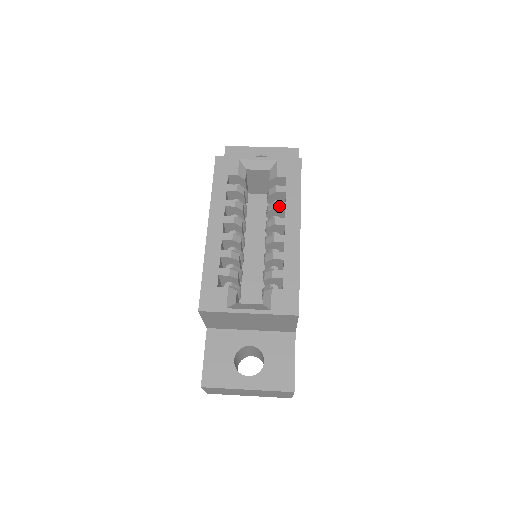
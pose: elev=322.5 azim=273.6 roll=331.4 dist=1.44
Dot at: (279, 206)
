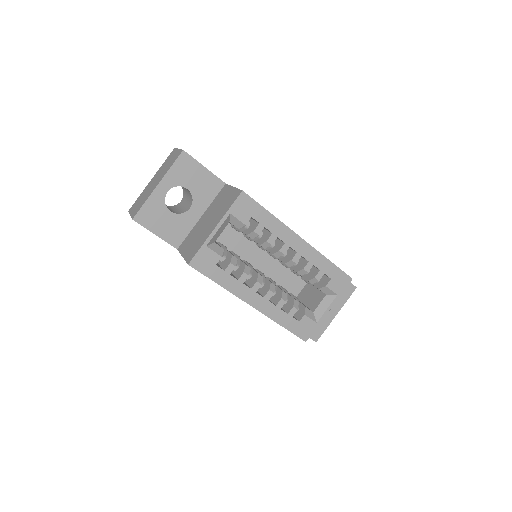
Dot at: (272, 241)
